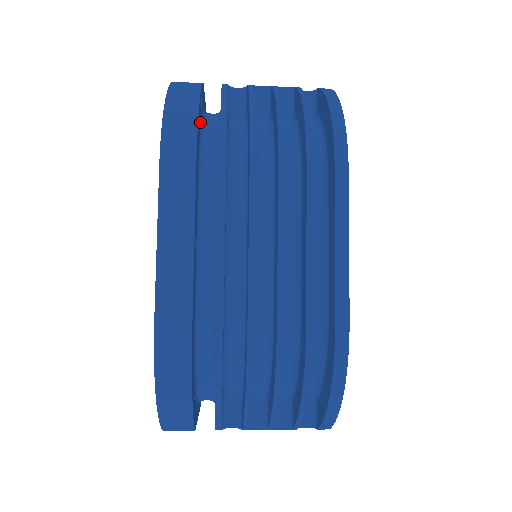
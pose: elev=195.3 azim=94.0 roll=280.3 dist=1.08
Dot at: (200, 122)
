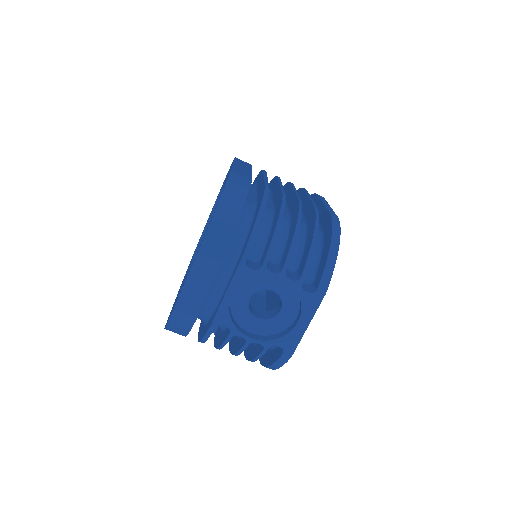
Dot at: occluded
